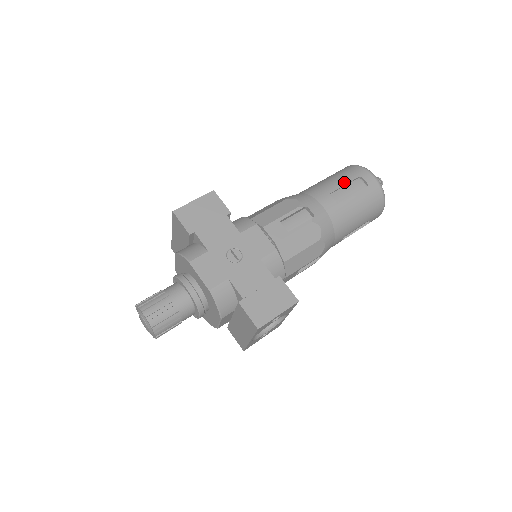
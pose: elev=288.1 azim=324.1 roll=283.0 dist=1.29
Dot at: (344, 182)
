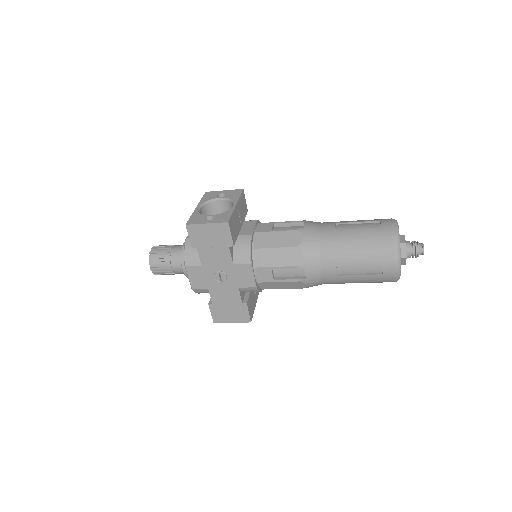
Dot at: (361, 261)
